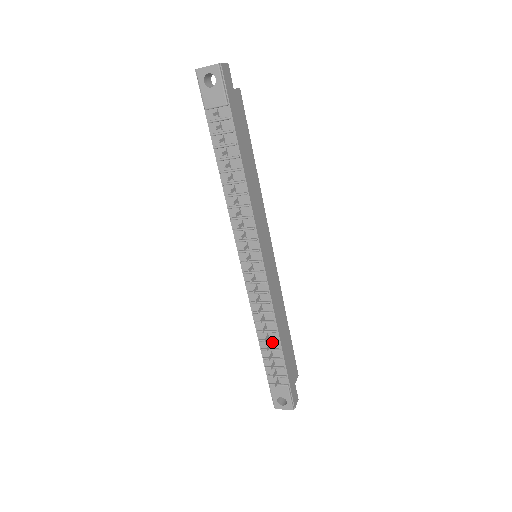
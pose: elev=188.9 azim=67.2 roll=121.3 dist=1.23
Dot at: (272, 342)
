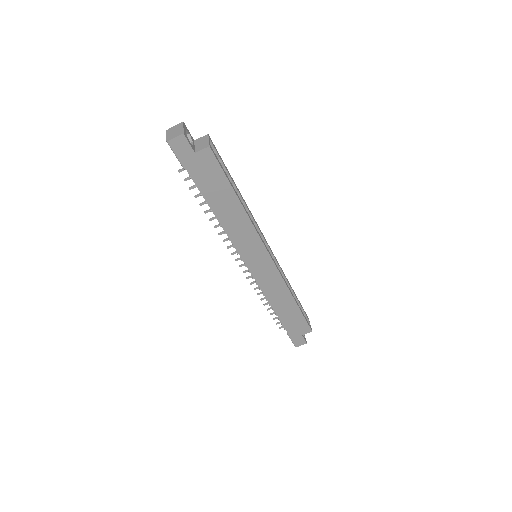
Dot at: occluded
